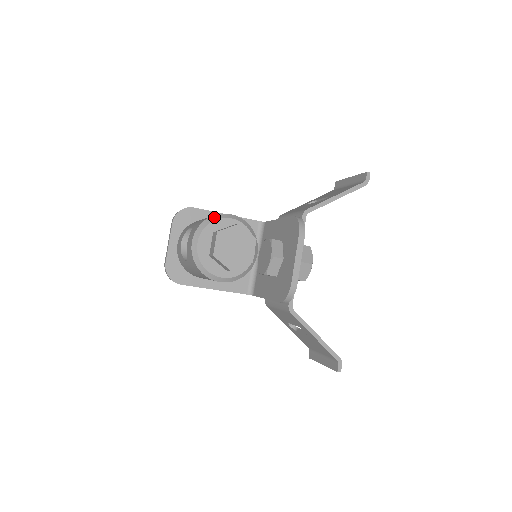
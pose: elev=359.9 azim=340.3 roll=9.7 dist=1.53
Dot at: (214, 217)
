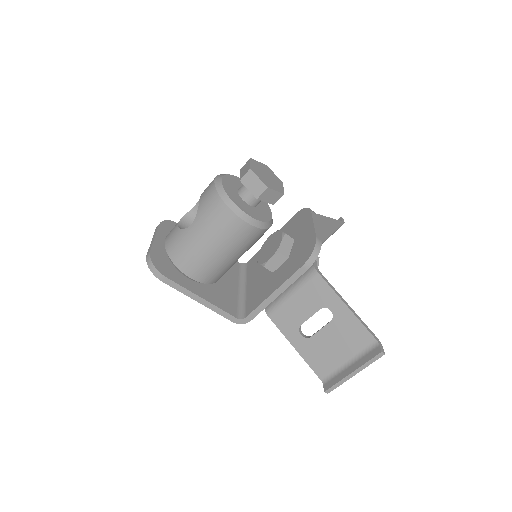
Dot at: occluded
